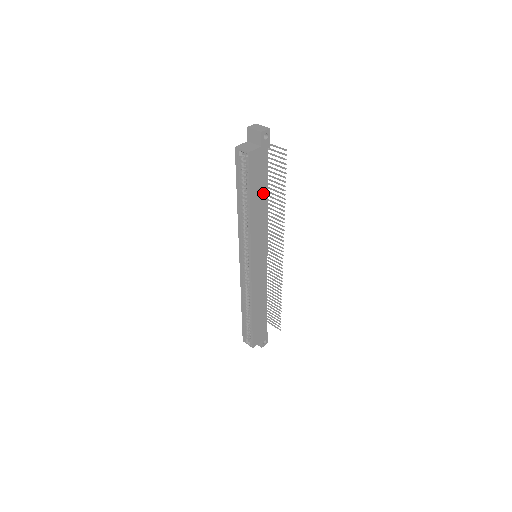
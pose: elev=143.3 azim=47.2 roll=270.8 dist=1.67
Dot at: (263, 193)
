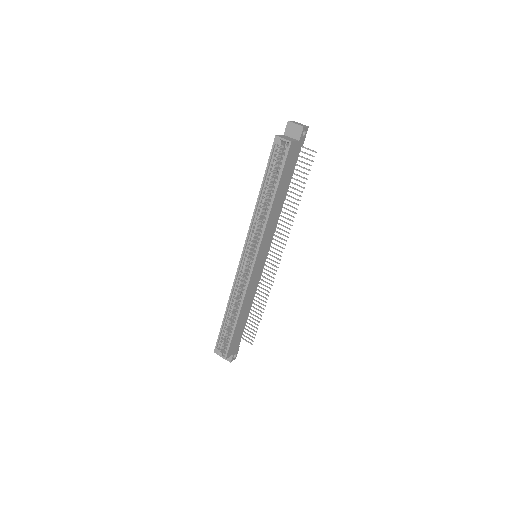
Dot at: (285, 189)
